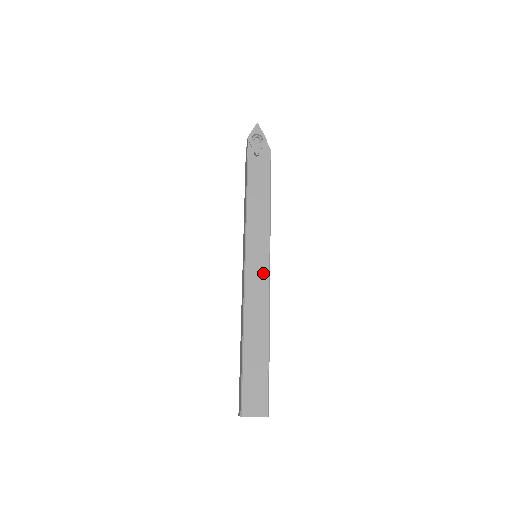
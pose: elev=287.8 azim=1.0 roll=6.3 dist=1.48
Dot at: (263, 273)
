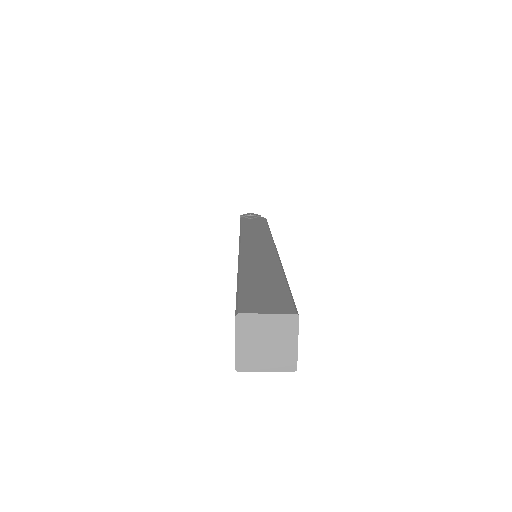
Dot at: (266, 245)
